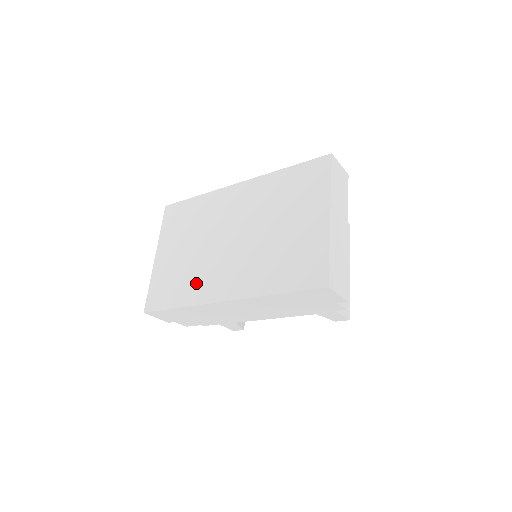
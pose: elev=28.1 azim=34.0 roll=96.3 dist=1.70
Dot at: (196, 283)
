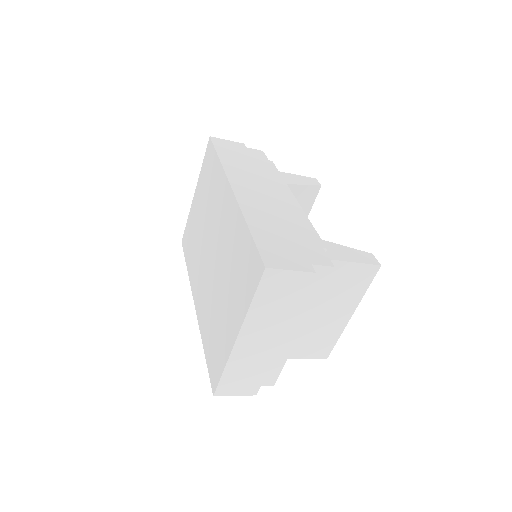
Dot at: (194, 262)
